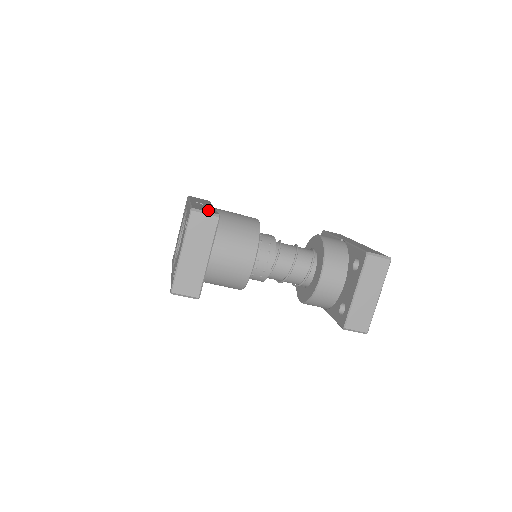
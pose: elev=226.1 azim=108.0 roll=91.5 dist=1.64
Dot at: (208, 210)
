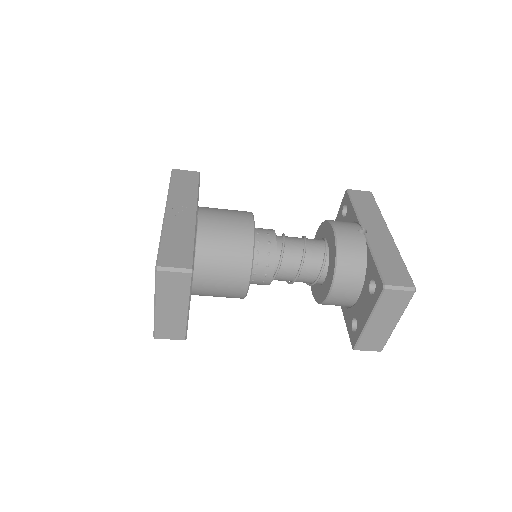
Dot at: (180, 256)
